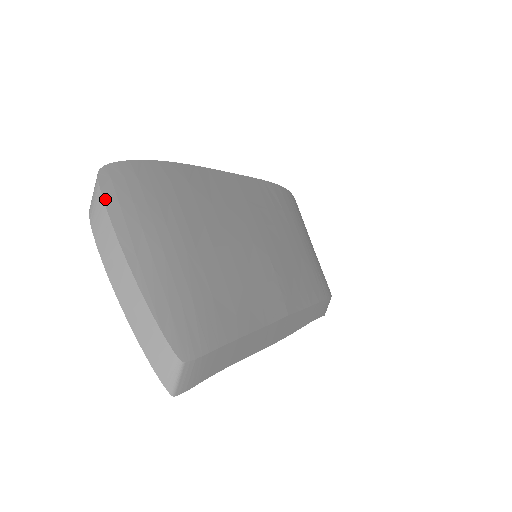
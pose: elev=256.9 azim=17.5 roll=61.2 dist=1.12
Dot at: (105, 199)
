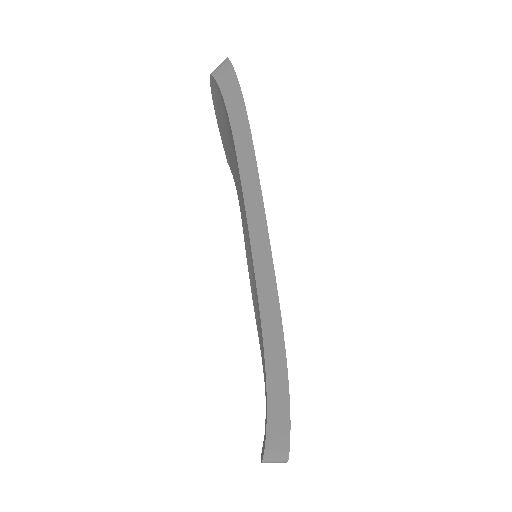
Dot at: occluded
